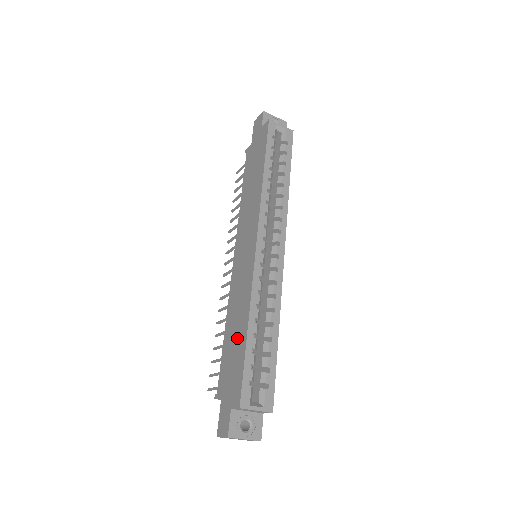
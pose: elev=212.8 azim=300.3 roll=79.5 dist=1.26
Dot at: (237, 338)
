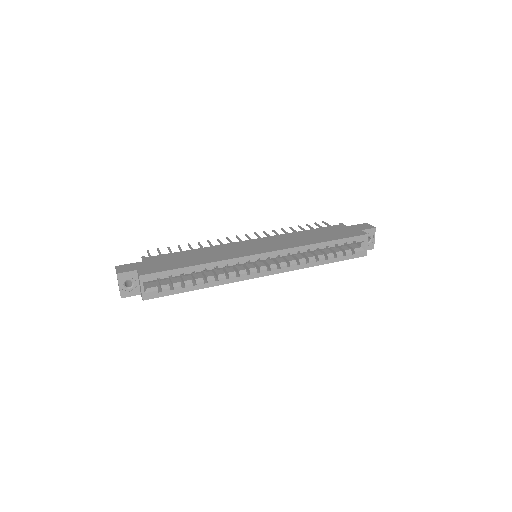
Dot at: (189, 260)
